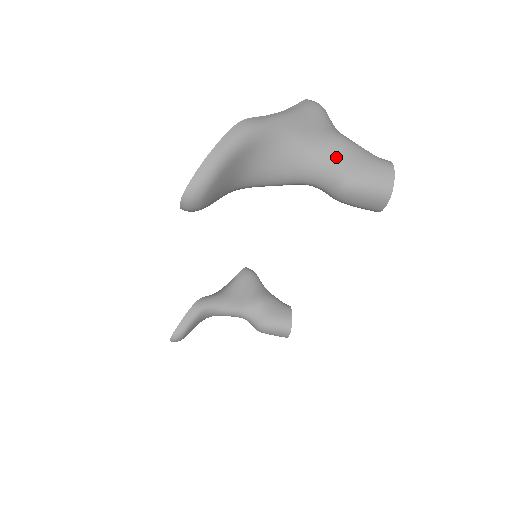
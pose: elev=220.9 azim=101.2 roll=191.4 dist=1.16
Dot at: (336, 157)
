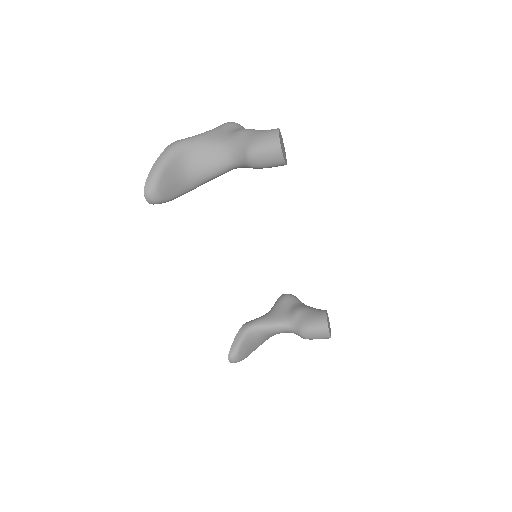
Dot at: (240, 140)
